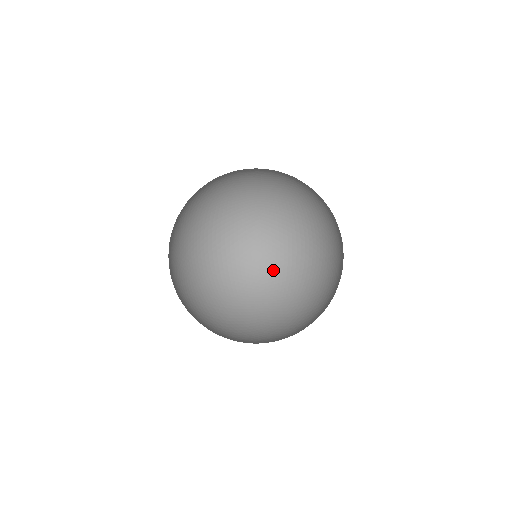
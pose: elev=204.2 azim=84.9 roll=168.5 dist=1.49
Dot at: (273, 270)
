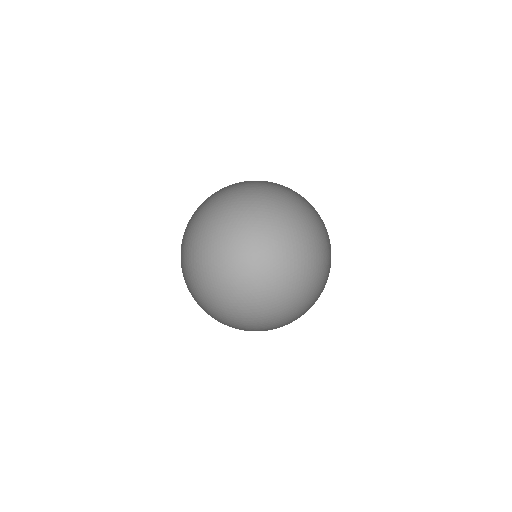
Dot at: (217, 312)
